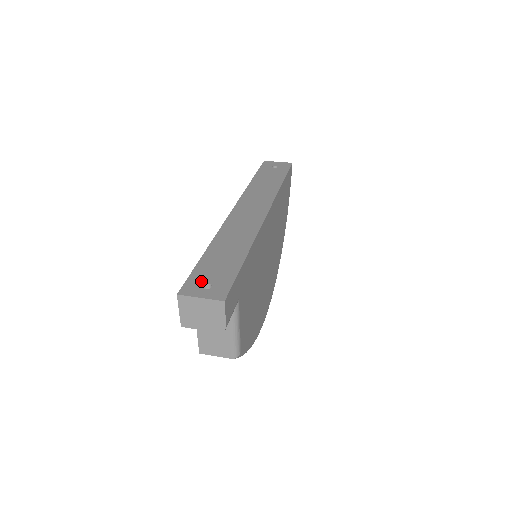
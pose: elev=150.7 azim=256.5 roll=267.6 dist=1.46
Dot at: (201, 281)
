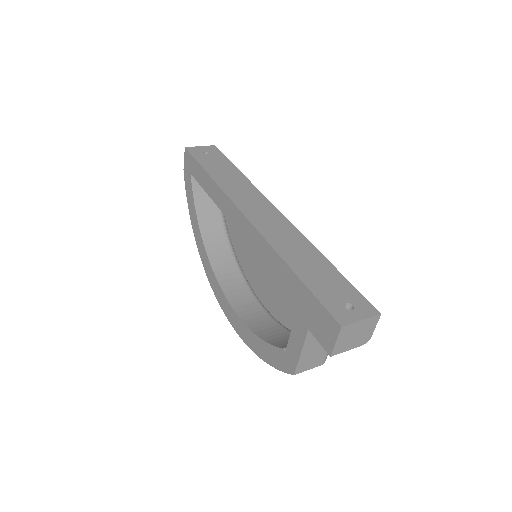
Dot at: (338, 303)
